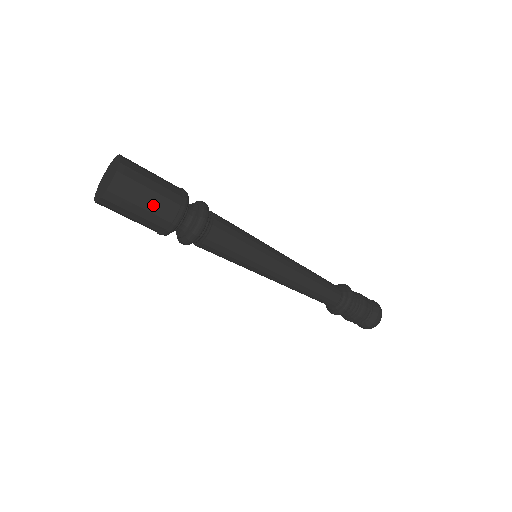
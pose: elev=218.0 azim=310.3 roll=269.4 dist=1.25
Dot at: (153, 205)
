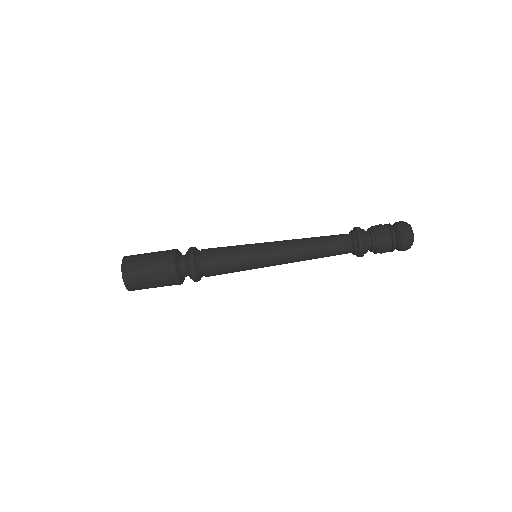
Dot at: (152, 262)
